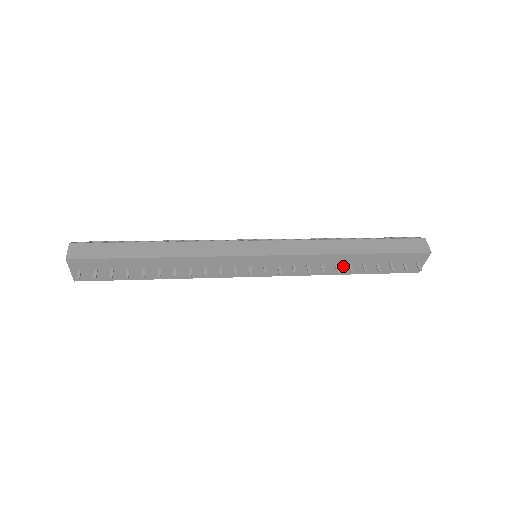
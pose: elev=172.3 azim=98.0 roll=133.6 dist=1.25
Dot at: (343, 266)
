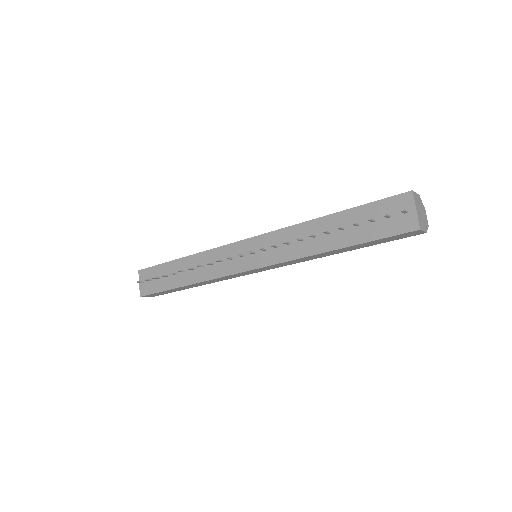
Dot at: (323, 238)
